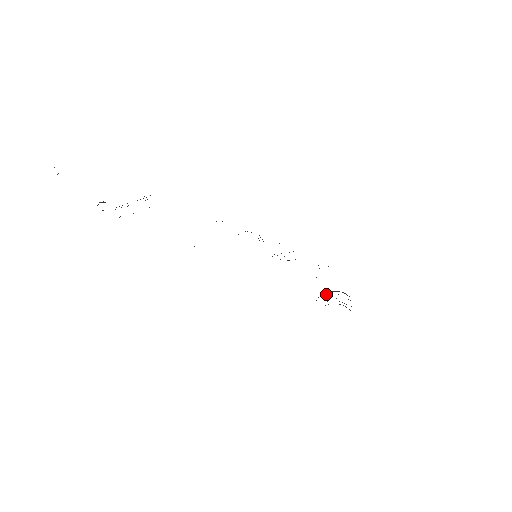
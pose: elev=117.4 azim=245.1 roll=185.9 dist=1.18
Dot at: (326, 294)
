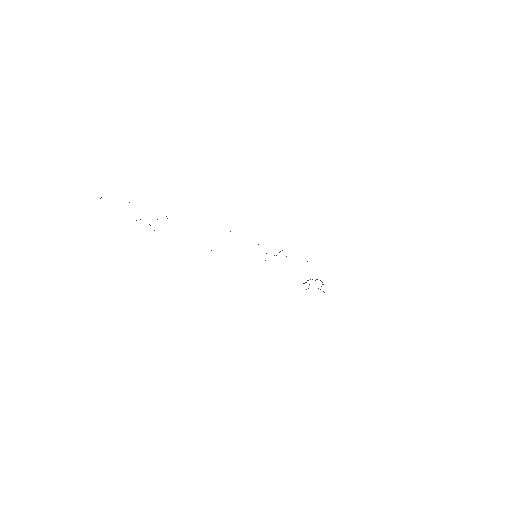
Dot at: occluded
